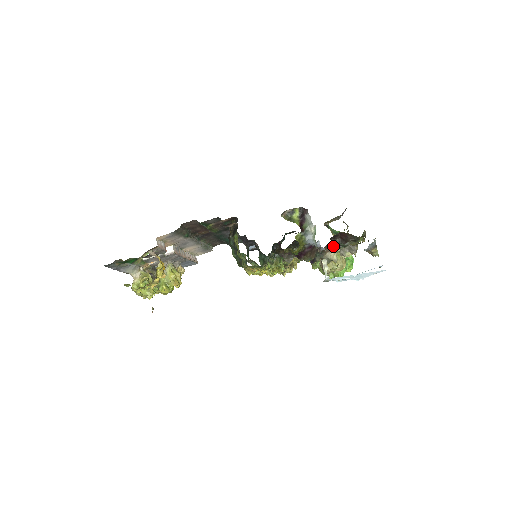
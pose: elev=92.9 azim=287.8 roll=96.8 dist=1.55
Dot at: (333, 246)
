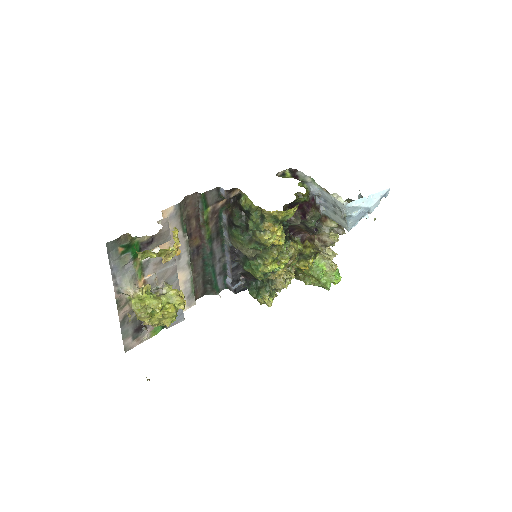
Dot at: (326, 216)
